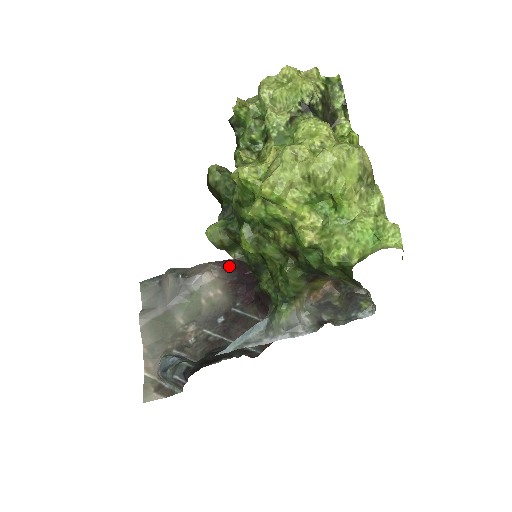
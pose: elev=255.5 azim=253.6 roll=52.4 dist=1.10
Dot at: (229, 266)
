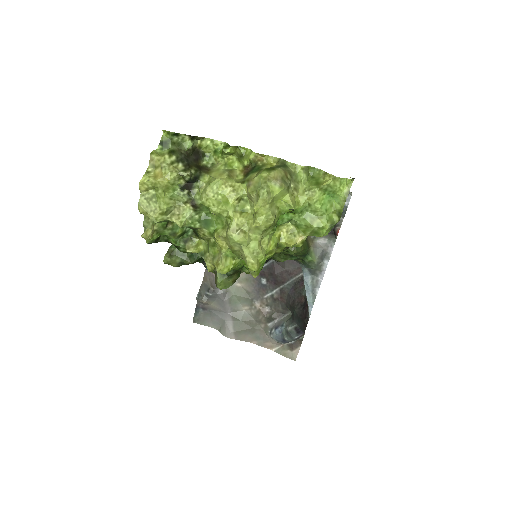
Dot at: occluded
